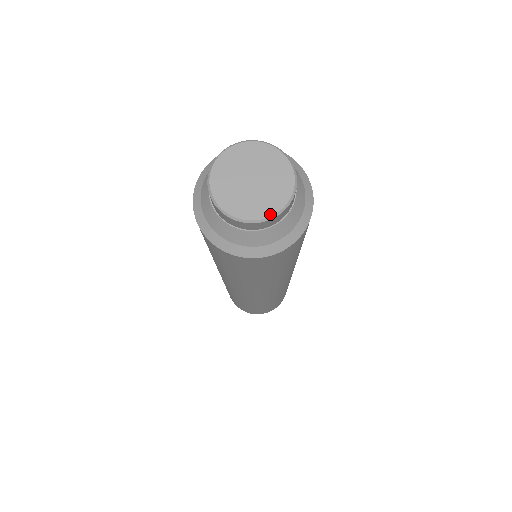
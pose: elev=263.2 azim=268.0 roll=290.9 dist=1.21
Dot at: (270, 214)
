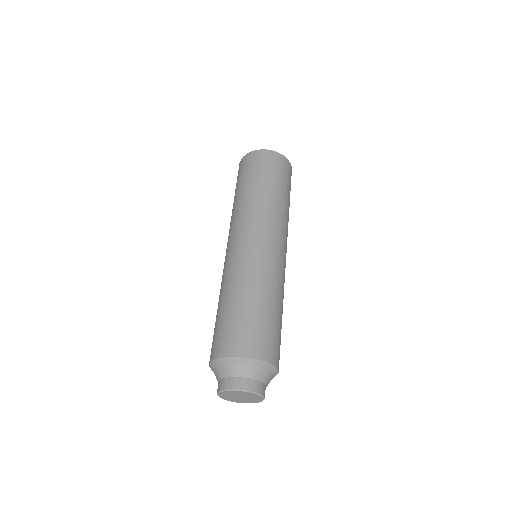
Dot at: occluded
